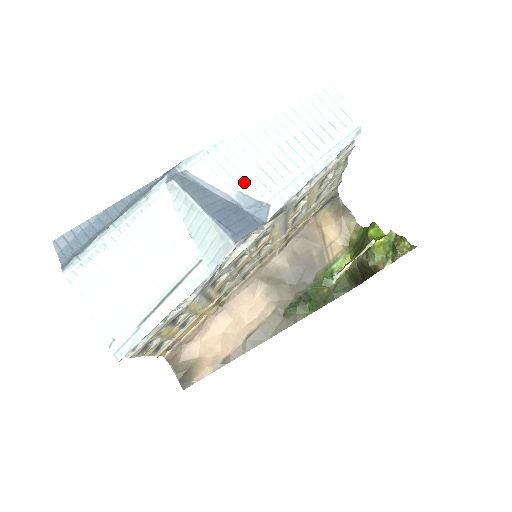
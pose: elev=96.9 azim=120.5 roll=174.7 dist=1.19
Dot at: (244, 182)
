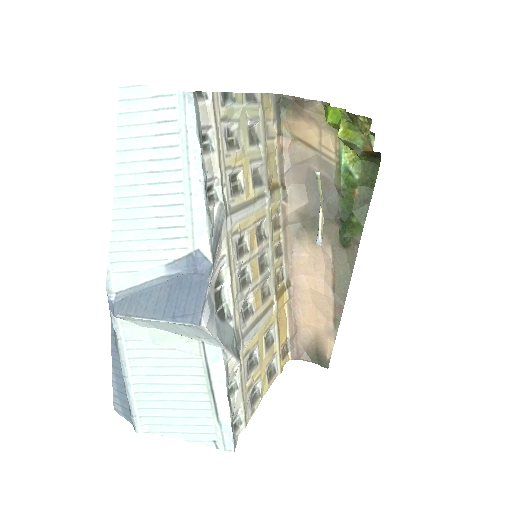
Dot at: (161, 253)
